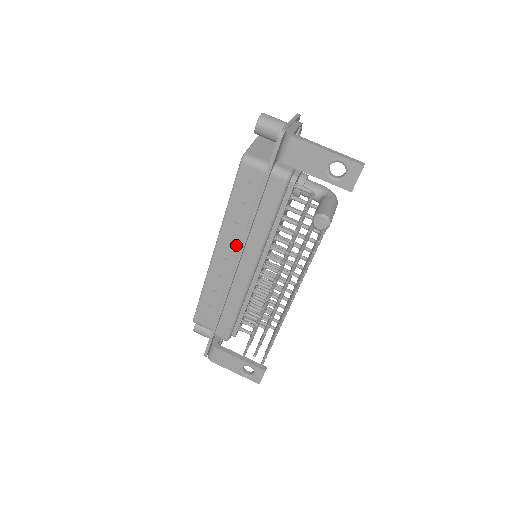
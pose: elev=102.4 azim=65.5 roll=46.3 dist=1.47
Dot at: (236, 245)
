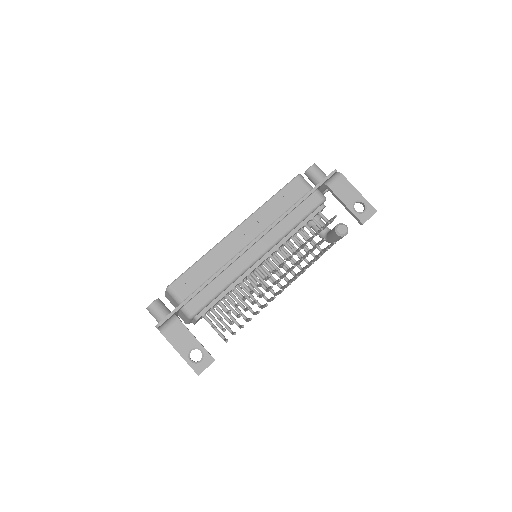
Dot at: (258, 231)
